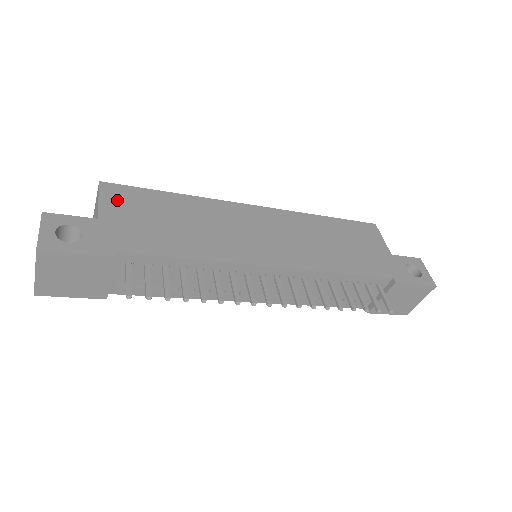
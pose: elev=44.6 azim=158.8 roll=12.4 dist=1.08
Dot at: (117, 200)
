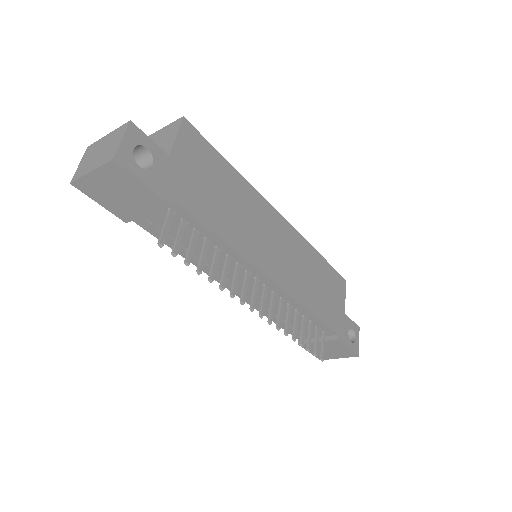
Dot at: (190, 145)
